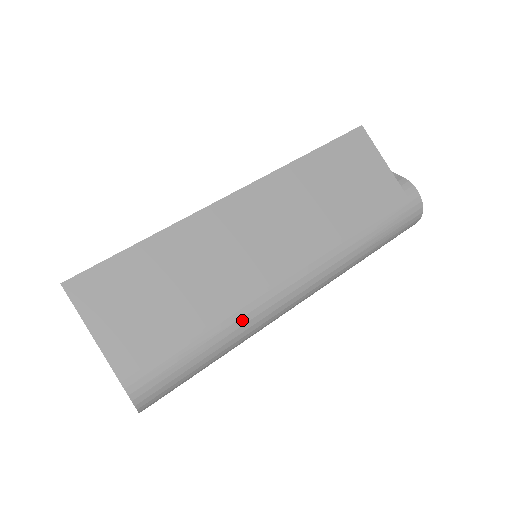
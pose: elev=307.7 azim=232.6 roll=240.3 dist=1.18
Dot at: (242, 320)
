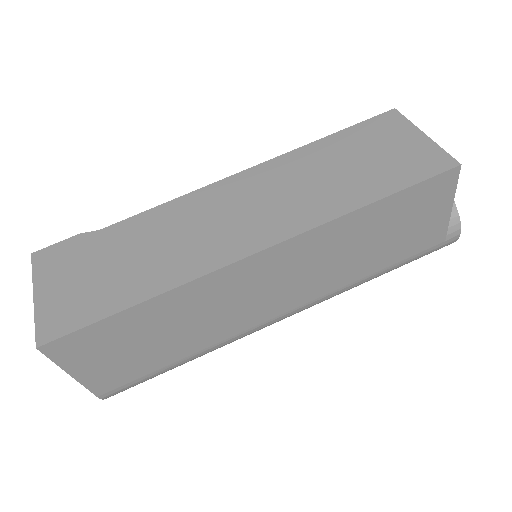
Dot at: occluded
